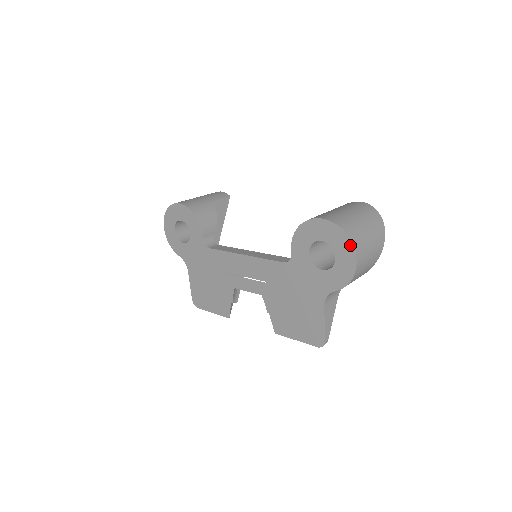
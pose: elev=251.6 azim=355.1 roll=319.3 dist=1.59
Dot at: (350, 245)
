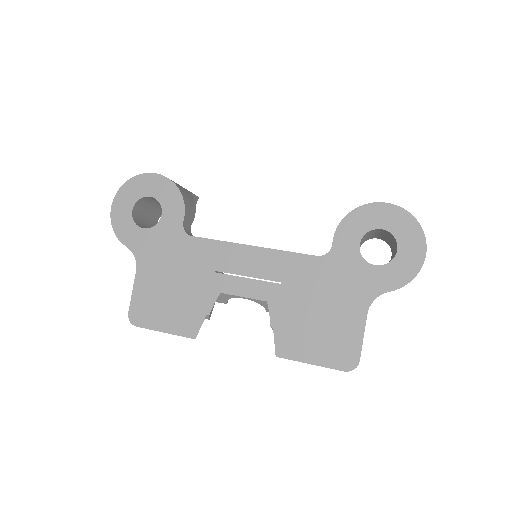
Dot at: (421, 235)
